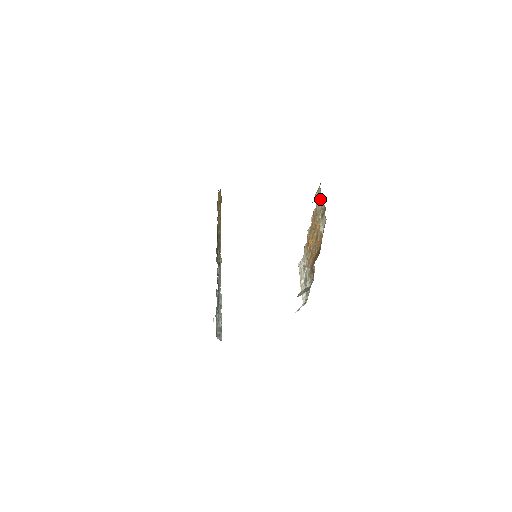
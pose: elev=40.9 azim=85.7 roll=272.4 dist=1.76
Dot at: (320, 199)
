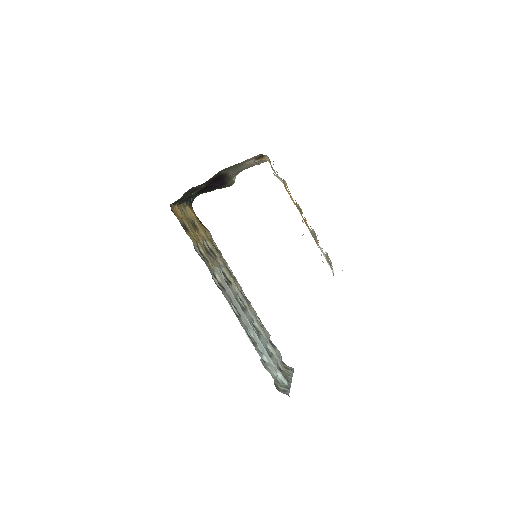
Dot at: occluded
